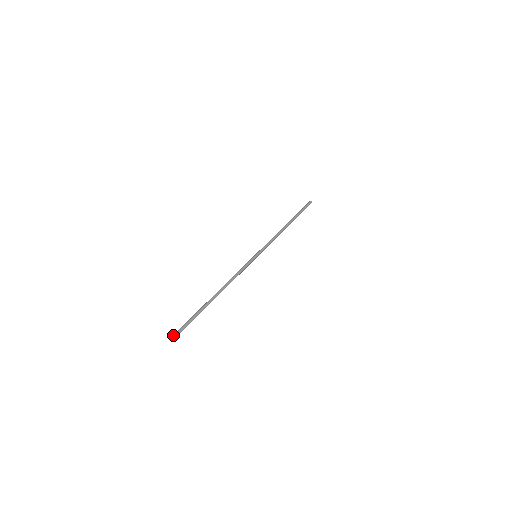
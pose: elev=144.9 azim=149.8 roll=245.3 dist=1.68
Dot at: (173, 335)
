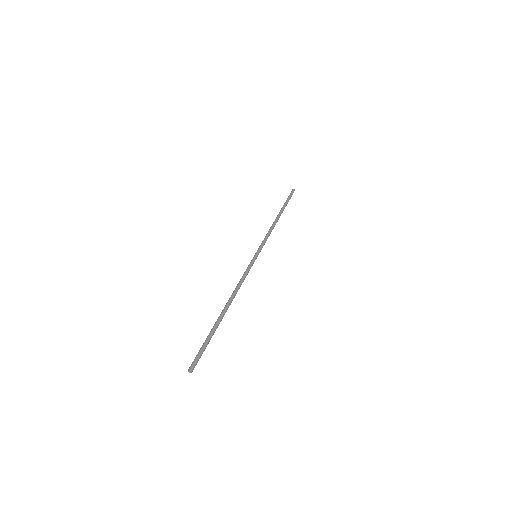
Dot at: (192, 366)
